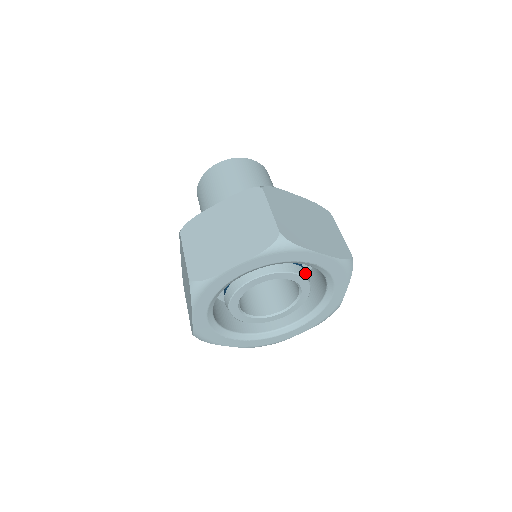
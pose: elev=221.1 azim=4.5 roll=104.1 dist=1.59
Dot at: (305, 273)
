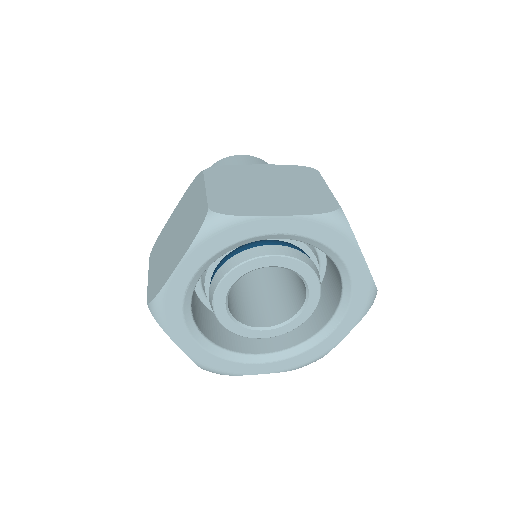
Dot at: (292, 252)
